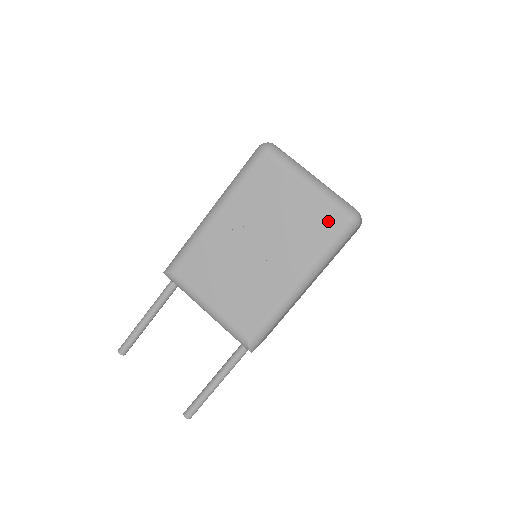
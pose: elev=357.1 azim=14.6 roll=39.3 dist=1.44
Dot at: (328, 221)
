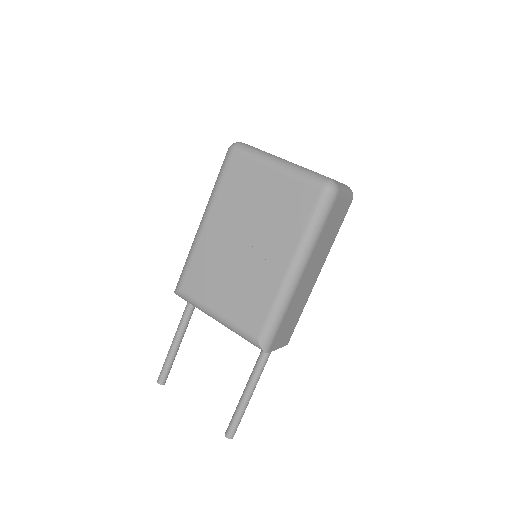
Dot at: (303, 197)
